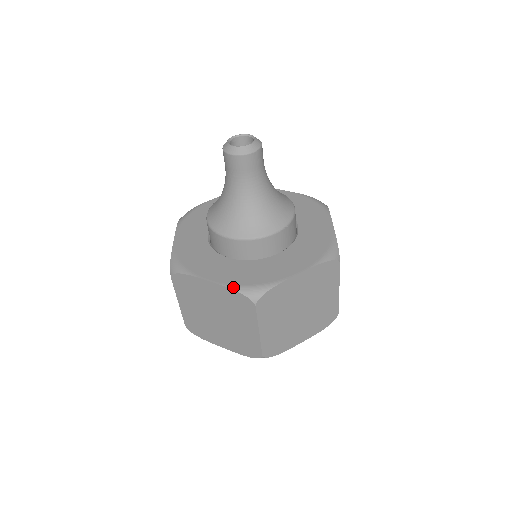
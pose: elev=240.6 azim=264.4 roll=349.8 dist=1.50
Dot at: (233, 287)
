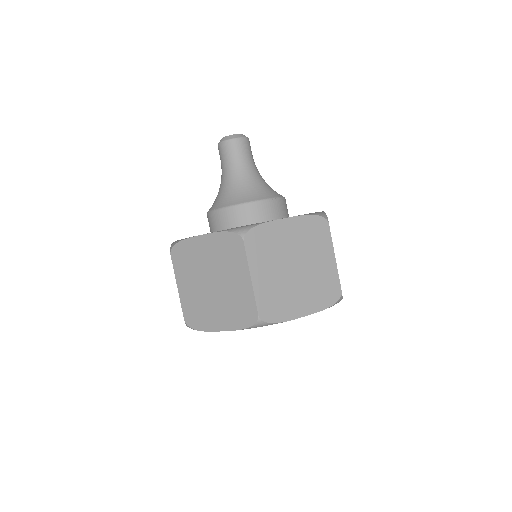
Dot at: (223, 230)
